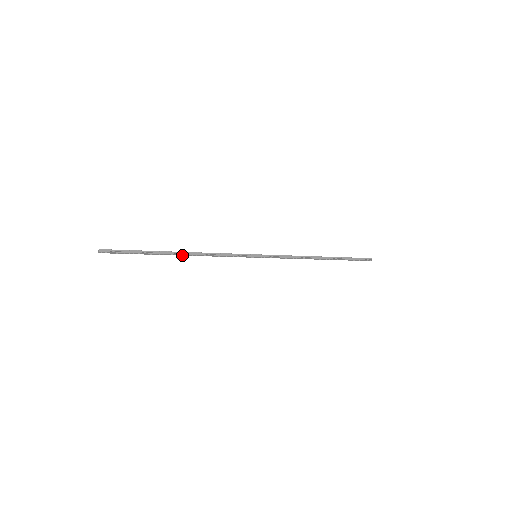
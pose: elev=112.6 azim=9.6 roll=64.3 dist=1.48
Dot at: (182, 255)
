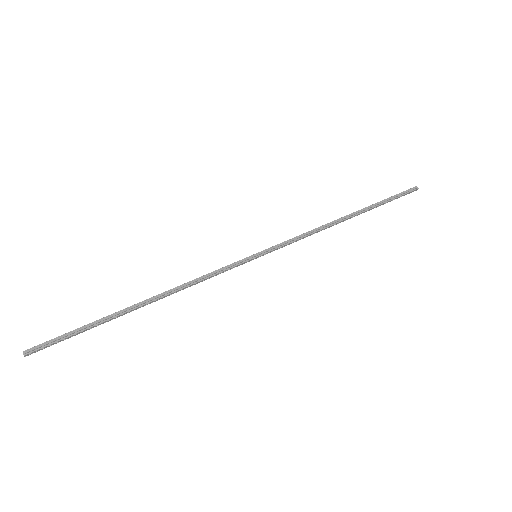
Dot at: (149, 303)
